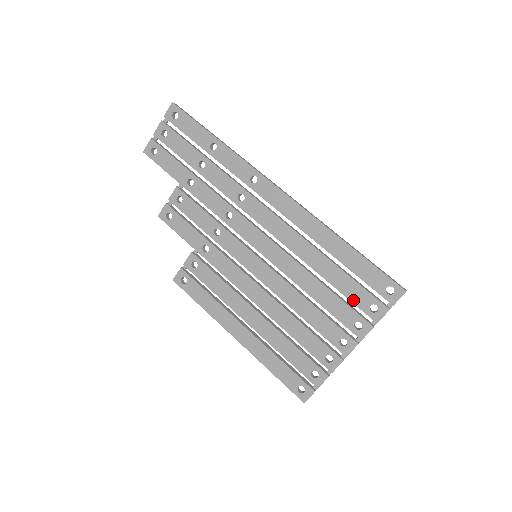
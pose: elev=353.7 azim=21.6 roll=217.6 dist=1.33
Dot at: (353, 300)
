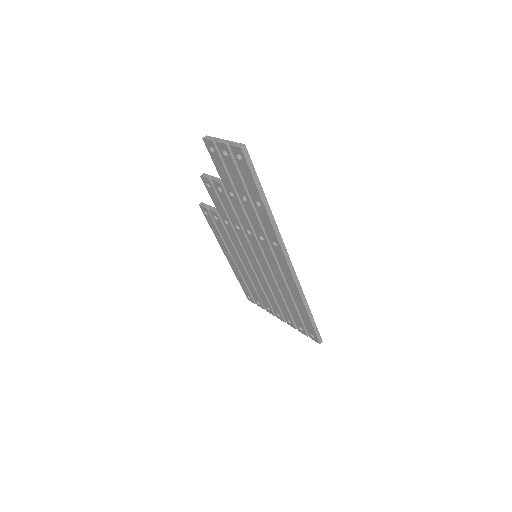
Dot at: (294, 318)
